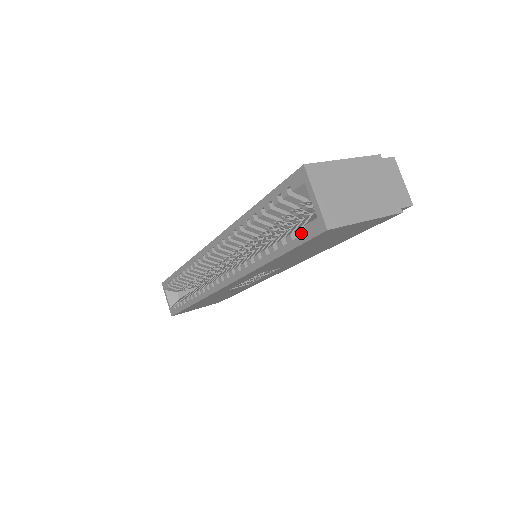
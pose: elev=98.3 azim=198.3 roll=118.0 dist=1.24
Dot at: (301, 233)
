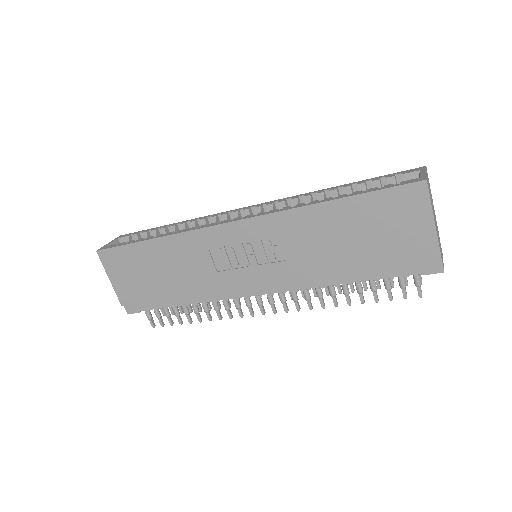
Dot at: (393, 184)
